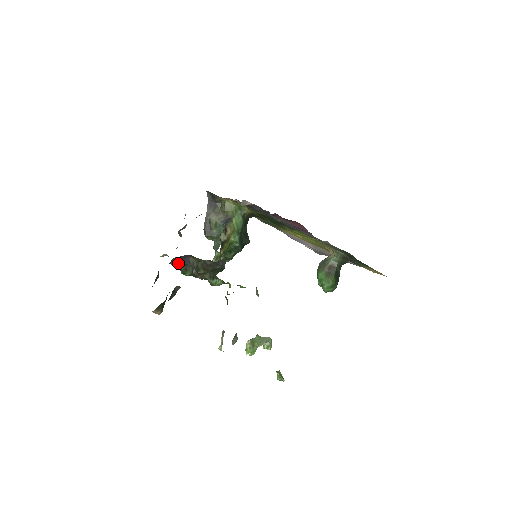
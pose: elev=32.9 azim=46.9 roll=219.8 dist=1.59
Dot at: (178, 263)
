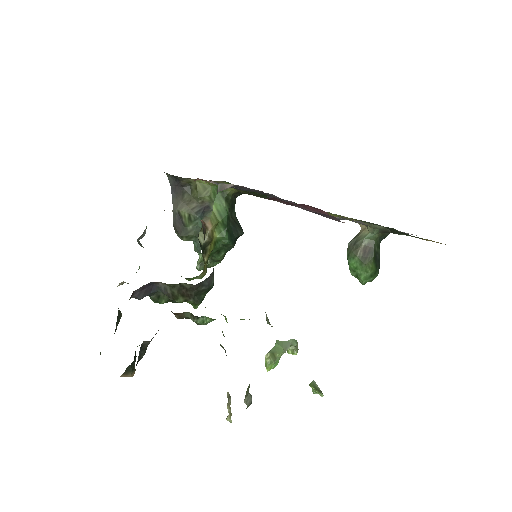
Dot at: (143, 294)
